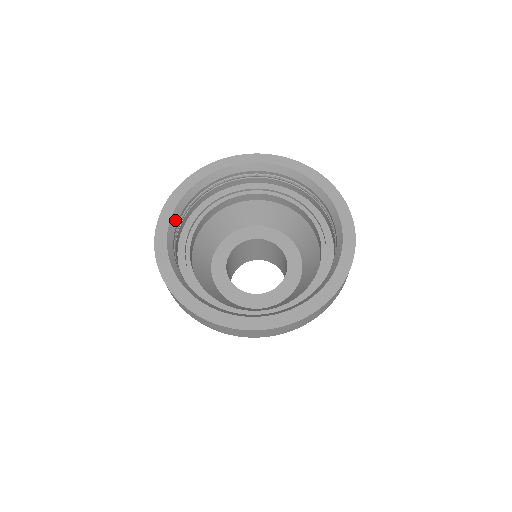
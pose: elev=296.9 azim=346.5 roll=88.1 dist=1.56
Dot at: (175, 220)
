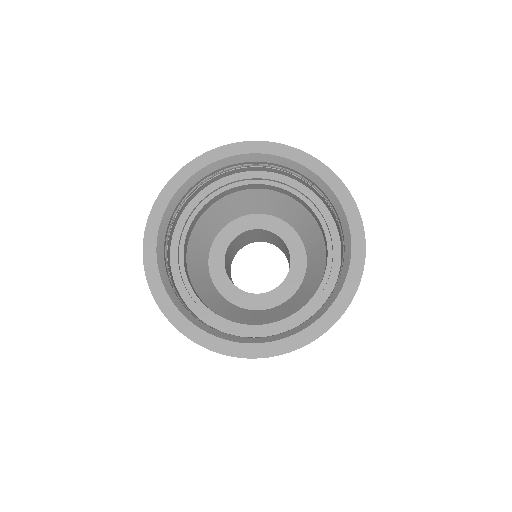
Dot at: (172, 208)
